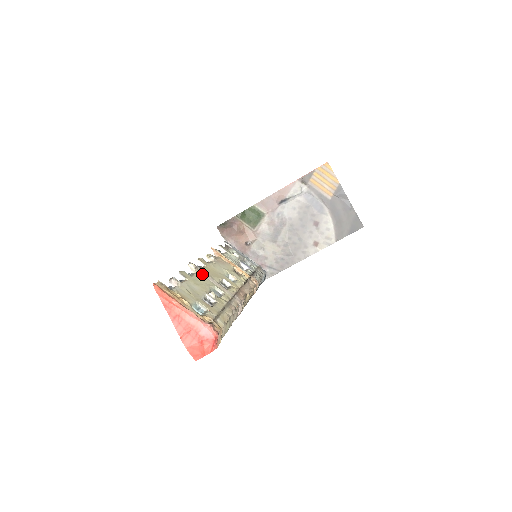
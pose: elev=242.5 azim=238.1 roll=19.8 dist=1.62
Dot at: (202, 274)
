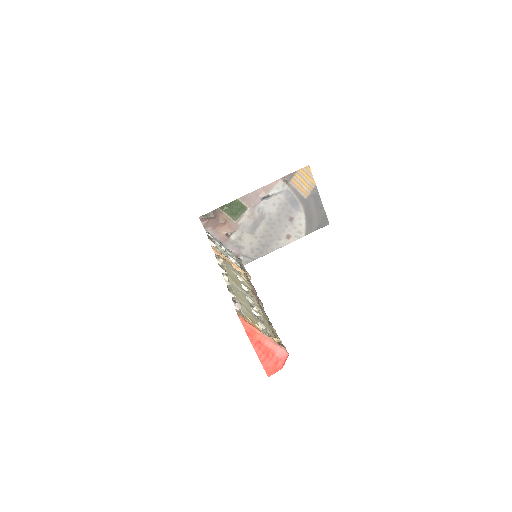
Dot at: (233, 284)
